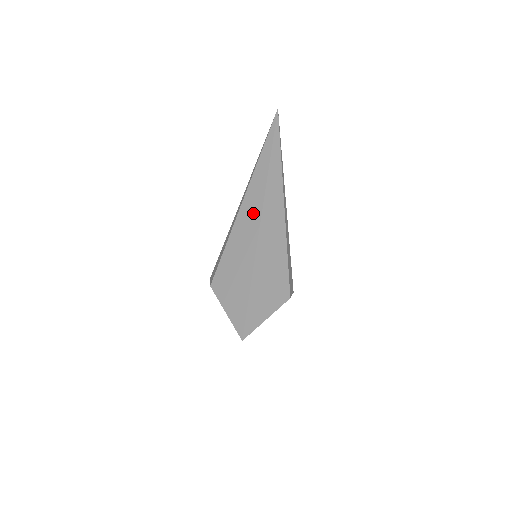
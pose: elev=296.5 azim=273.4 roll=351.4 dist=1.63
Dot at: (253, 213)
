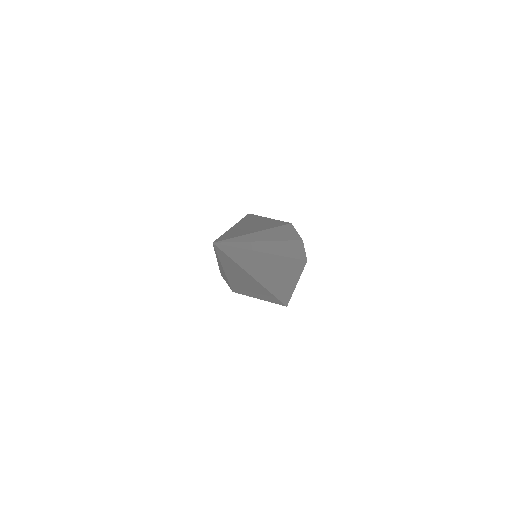
Dot at: (248, 282)
